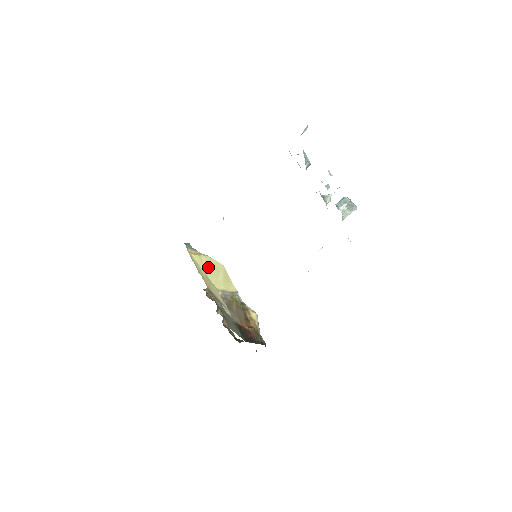
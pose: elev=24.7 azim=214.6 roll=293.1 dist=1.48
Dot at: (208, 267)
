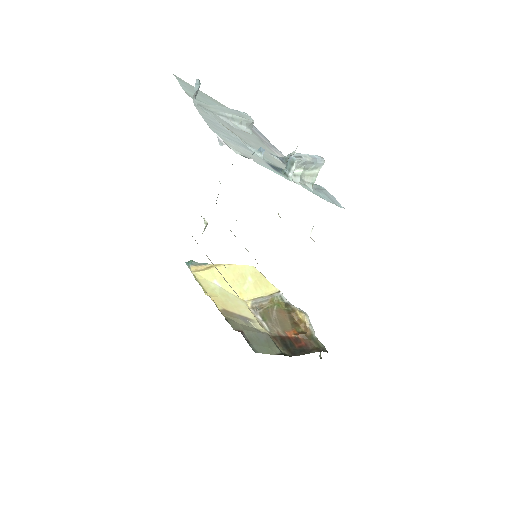
Dot at: (226, 278)
